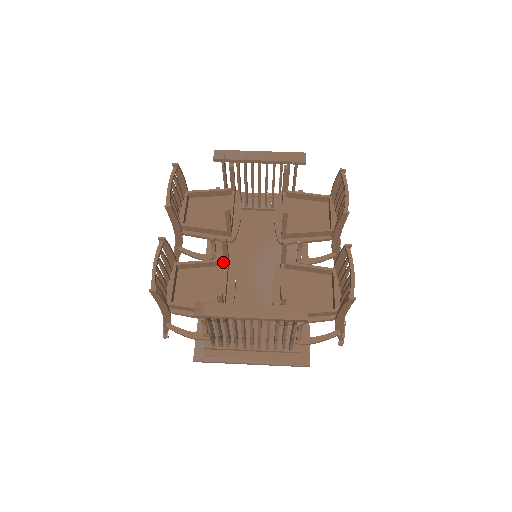
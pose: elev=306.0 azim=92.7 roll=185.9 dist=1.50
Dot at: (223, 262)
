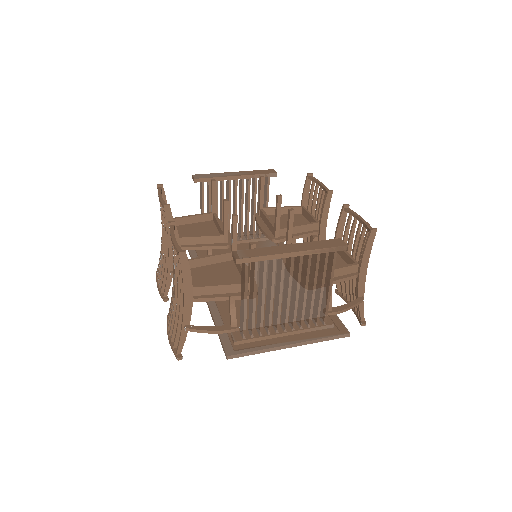
Dot at: (231, 254)
